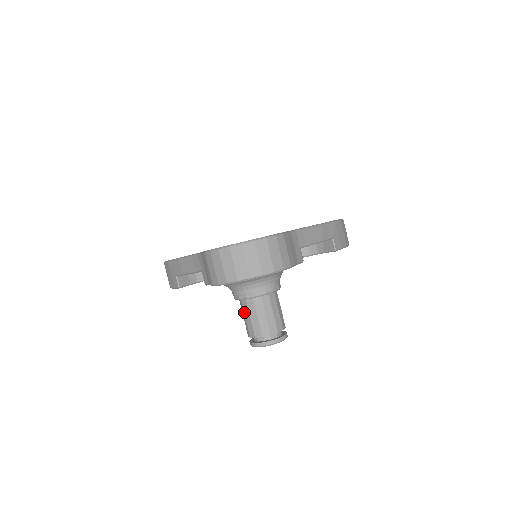
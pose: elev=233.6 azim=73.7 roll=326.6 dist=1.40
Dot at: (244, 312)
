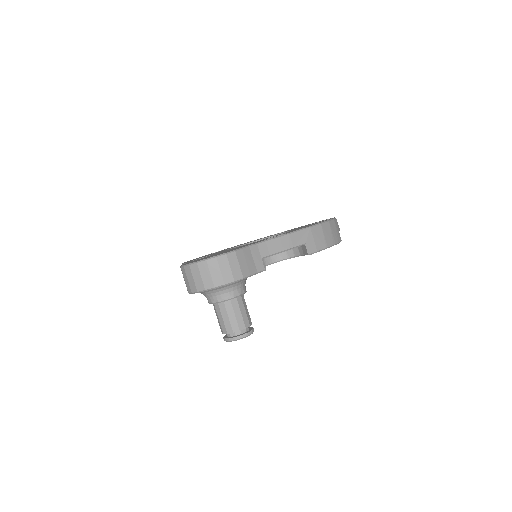
Dot at: occluded
